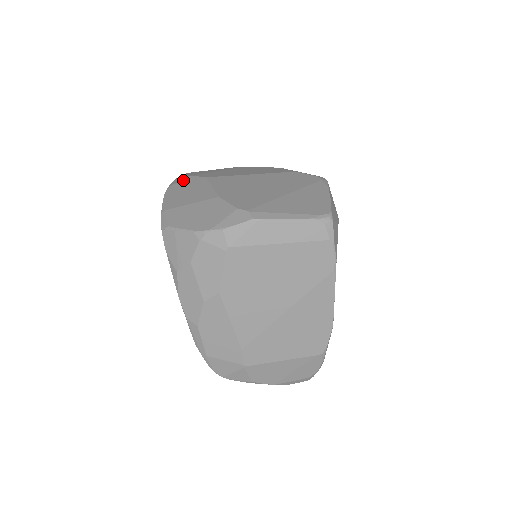
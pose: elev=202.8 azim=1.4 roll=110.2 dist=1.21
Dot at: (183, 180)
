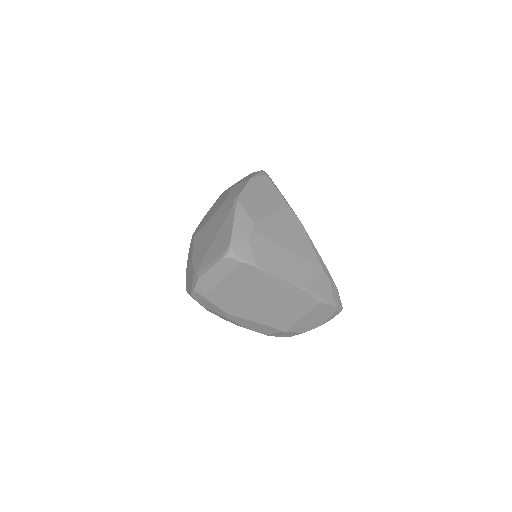
Dot at: (191, 241)
